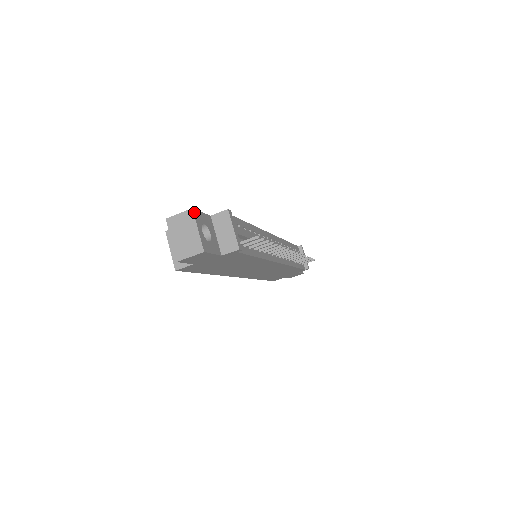
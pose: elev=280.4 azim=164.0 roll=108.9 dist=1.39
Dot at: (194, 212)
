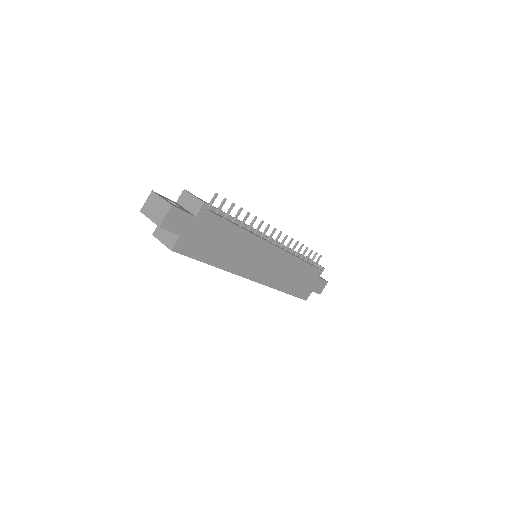
Dot at: (155, 192)
